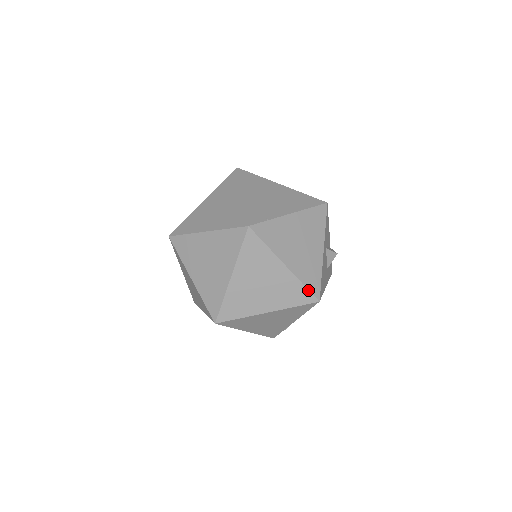
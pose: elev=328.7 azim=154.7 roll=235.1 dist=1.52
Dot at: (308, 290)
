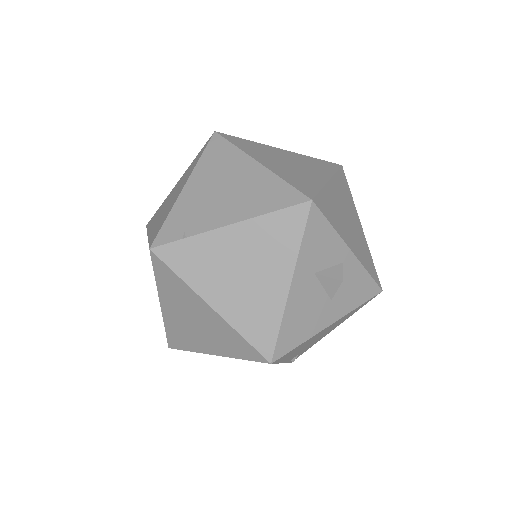
Dot at: (251, 345)
